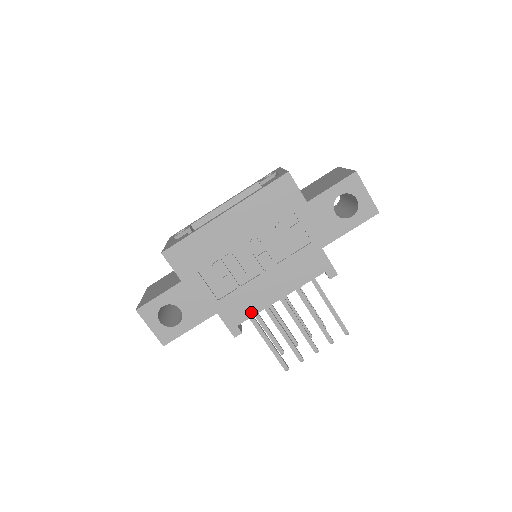
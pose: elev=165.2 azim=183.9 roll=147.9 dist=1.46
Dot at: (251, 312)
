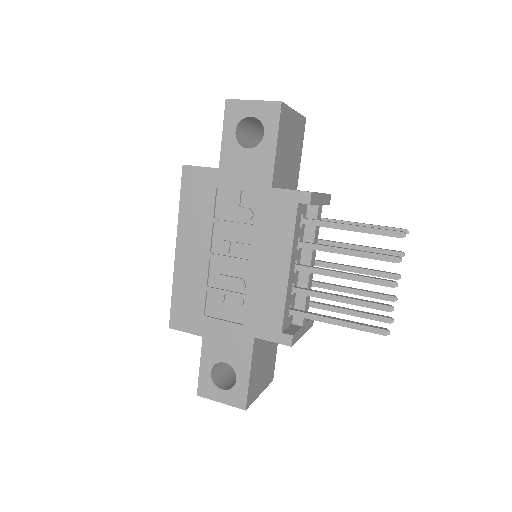
Dot at: (279, 308)
